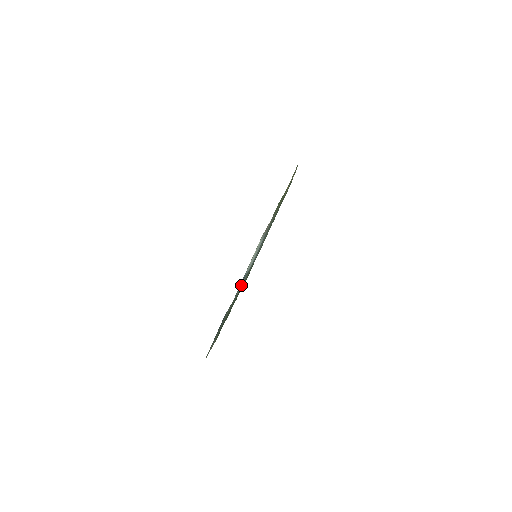
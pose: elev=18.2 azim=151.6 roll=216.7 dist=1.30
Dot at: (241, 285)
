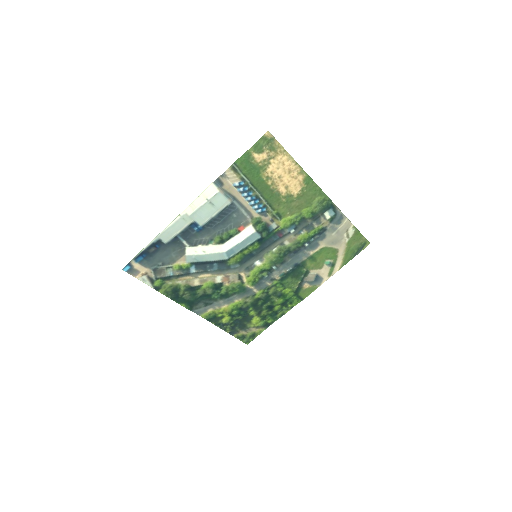
Dot at: (205, 249)
